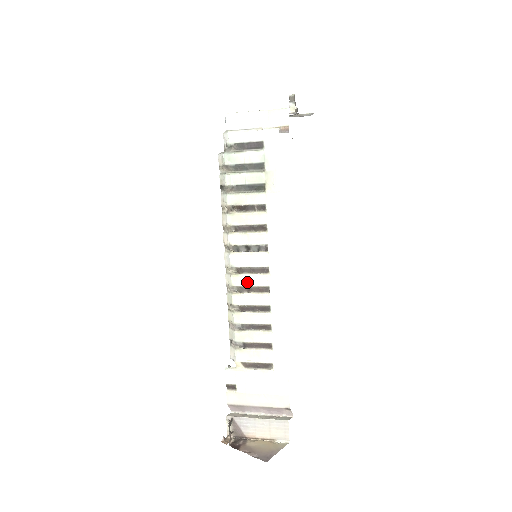
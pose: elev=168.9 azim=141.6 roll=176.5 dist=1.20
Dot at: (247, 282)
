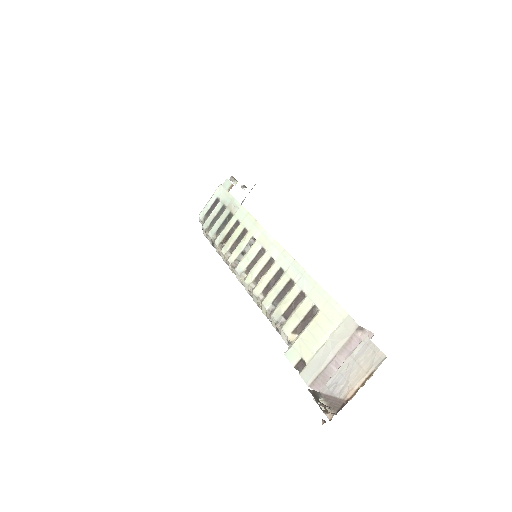
Dot at: (256, 272)
